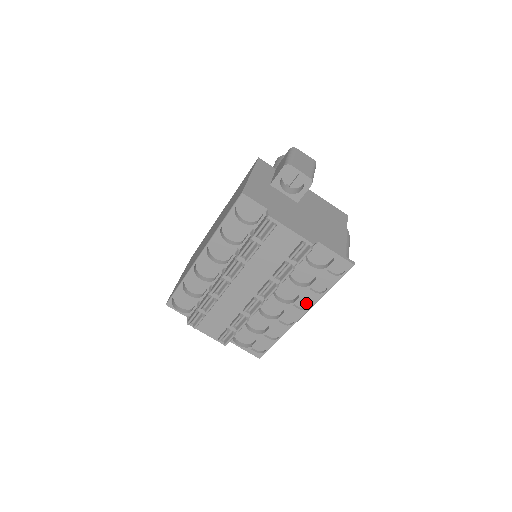
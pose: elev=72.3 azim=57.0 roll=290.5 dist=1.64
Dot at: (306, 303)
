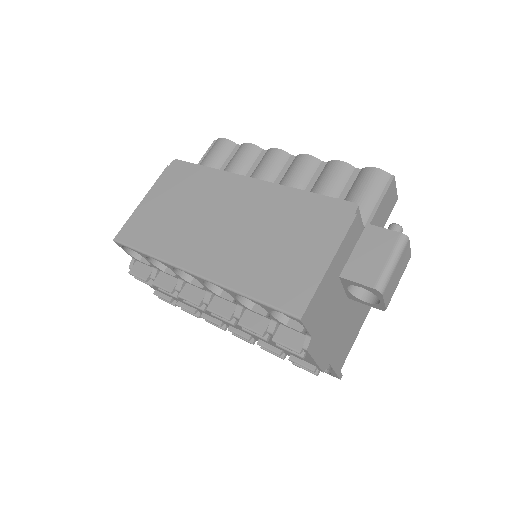
Dot at: occluded
